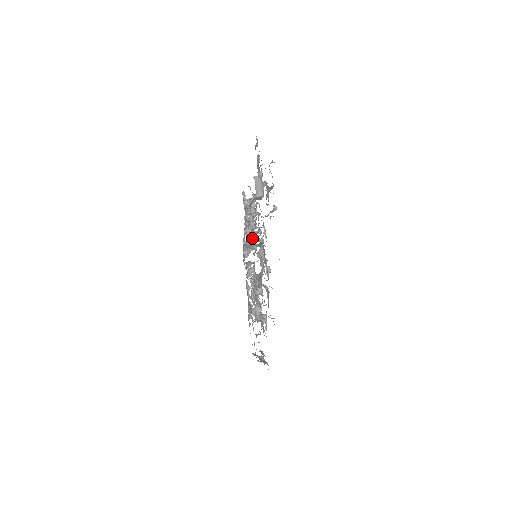
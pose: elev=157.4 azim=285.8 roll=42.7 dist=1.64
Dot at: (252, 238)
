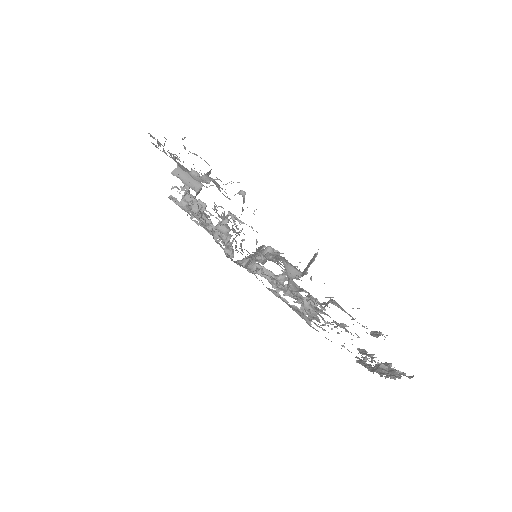
Dot at: occluded
